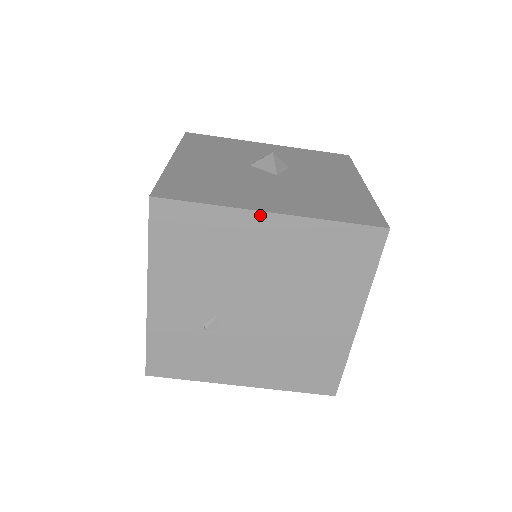
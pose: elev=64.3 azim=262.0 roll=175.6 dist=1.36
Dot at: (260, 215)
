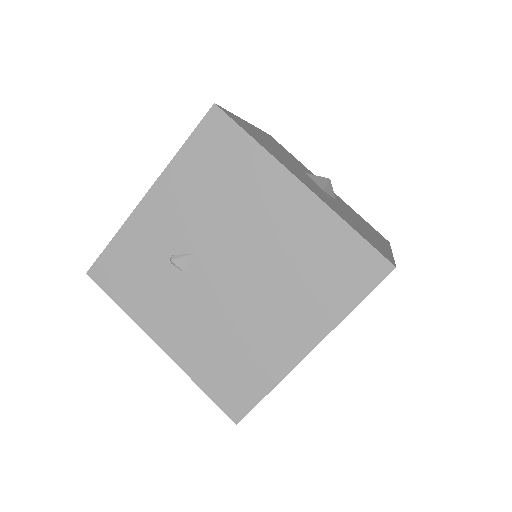
Dot at: (292, 179)
